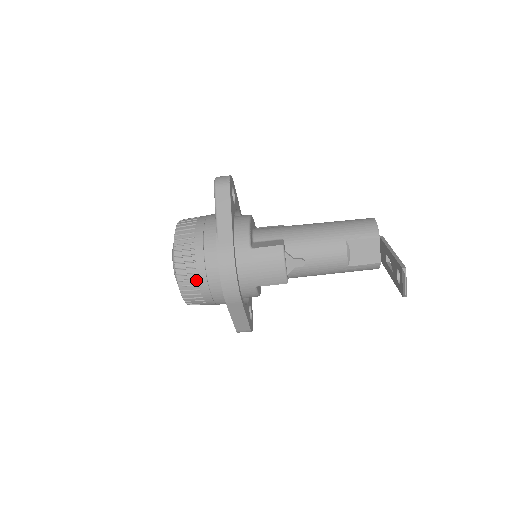
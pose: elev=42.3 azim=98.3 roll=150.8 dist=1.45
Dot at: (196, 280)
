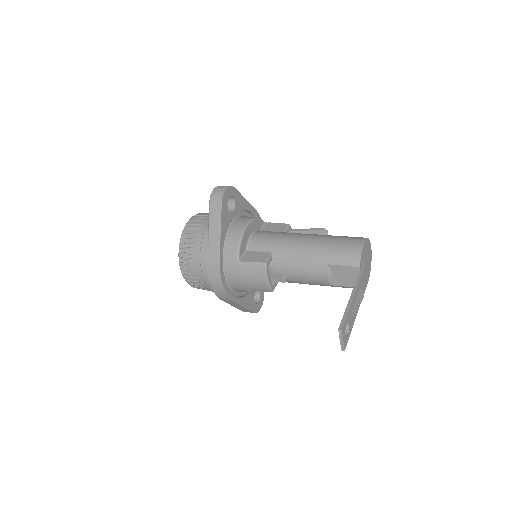
Dot at: (196, 279)
